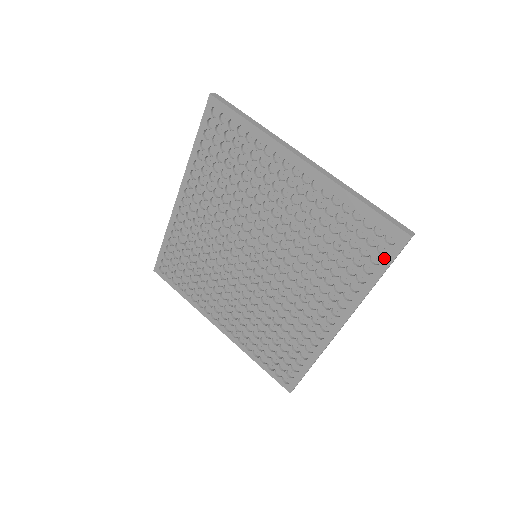
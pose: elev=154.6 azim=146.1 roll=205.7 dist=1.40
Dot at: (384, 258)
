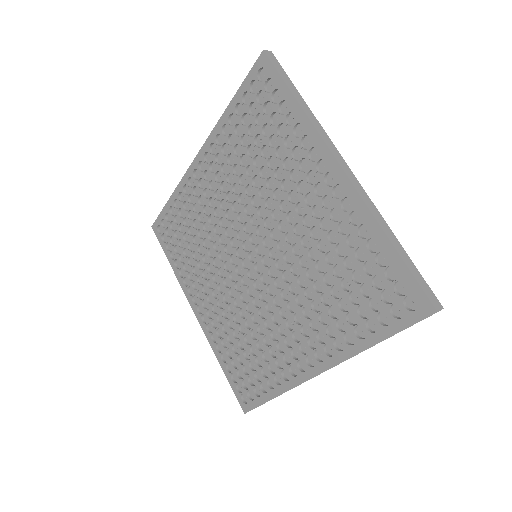
Dot at: (395, 321)
